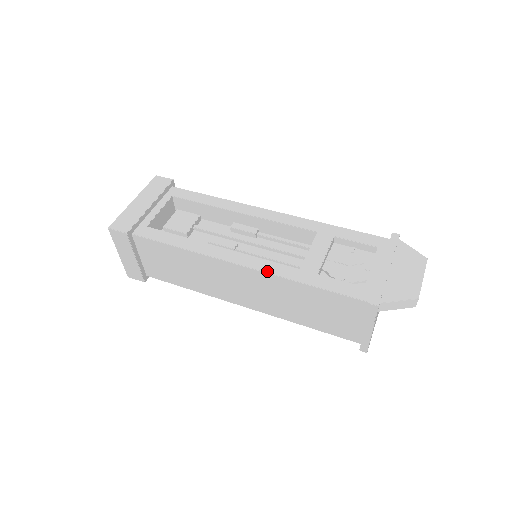
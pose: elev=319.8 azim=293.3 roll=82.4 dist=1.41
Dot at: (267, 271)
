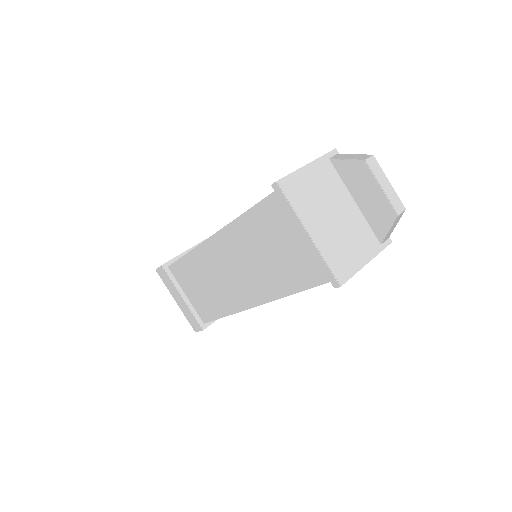
Dot at: occluded
